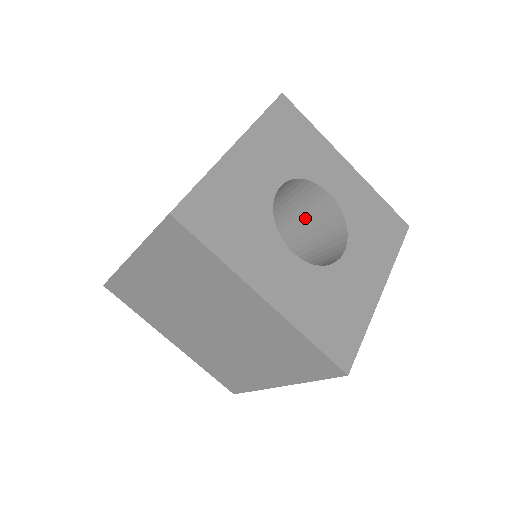
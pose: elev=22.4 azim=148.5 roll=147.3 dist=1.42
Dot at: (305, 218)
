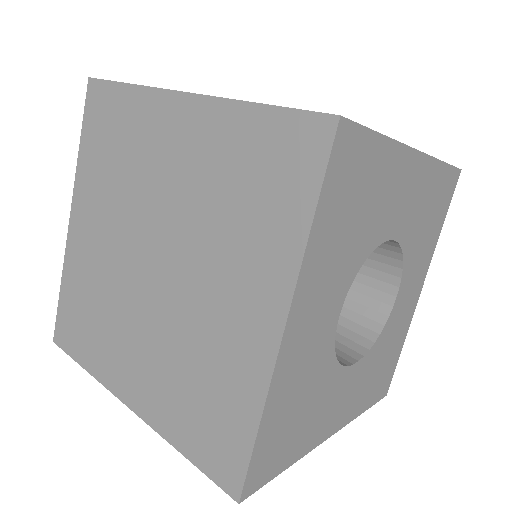
Dot at: occluded
